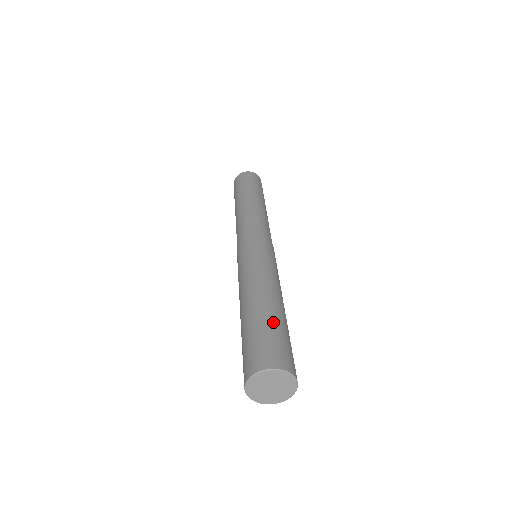
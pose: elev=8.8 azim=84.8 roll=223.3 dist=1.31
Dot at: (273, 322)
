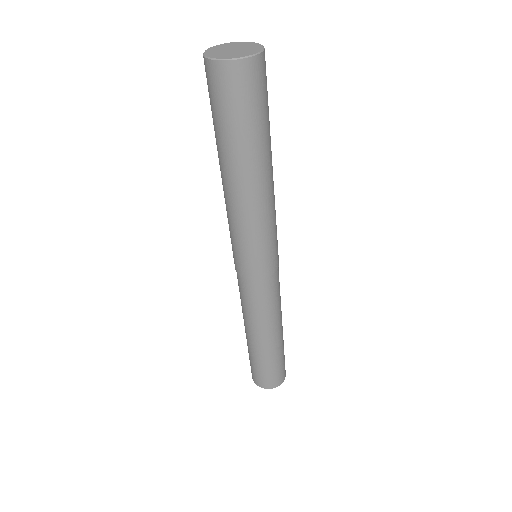
Dot at: occluded
